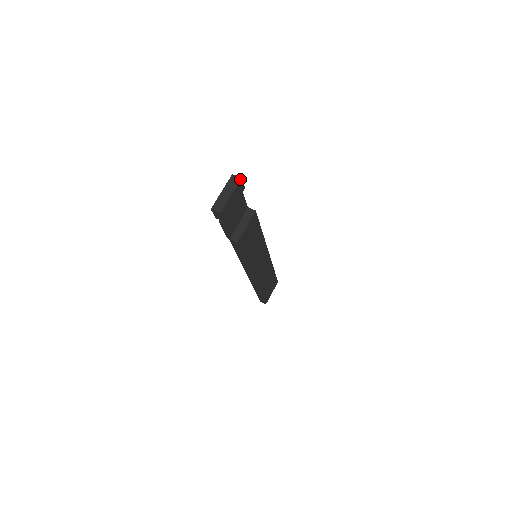
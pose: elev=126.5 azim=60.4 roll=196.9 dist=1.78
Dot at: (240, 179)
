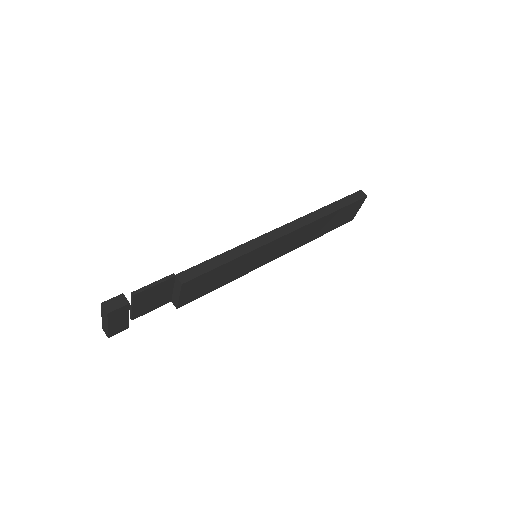
Dot at: (106, 314)
